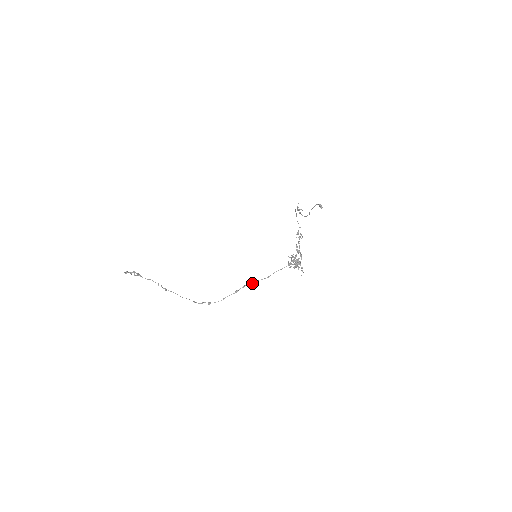
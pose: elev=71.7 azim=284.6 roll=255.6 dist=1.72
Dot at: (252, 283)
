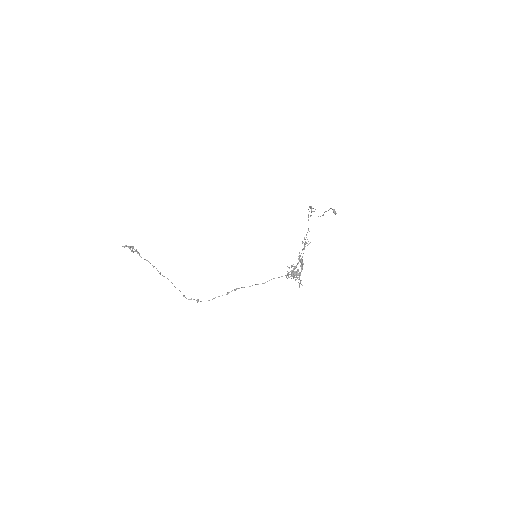
Dot at: occluded
